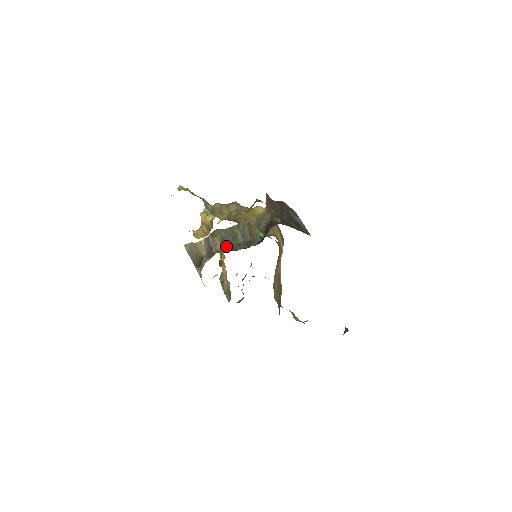
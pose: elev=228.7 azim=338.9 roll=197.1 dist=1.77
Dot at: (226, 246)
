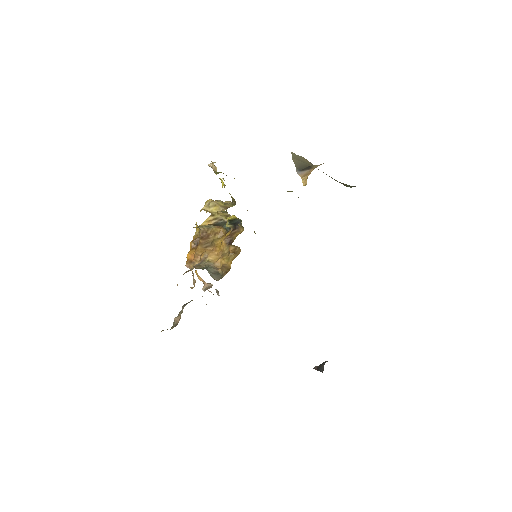
Dot at: occluded
